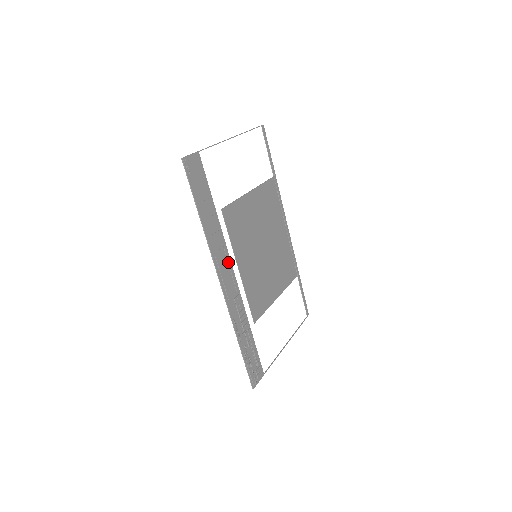
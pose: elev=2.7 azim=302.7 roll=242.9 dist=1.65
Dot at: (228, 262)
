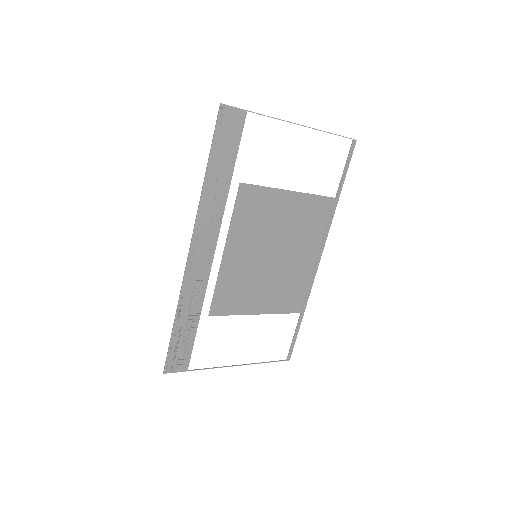
Dot at: (214, 236)
